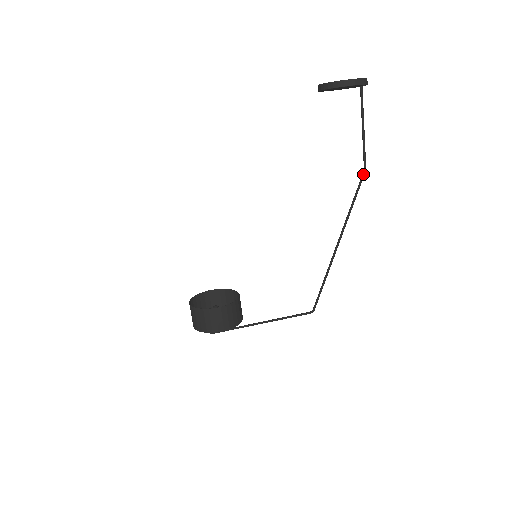
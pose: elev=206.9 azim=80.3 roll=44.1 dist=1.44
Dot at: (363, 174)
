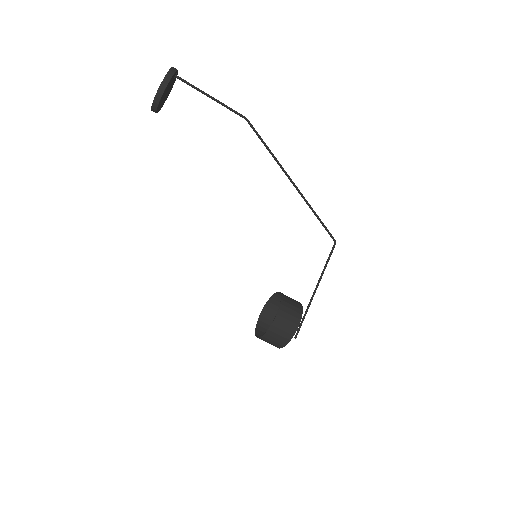
Dot at: (248, 122)
